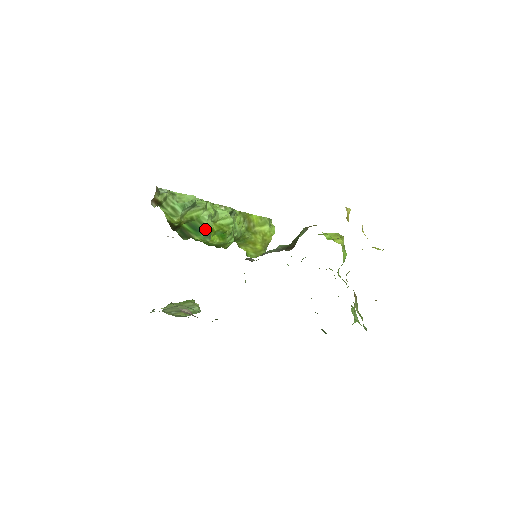
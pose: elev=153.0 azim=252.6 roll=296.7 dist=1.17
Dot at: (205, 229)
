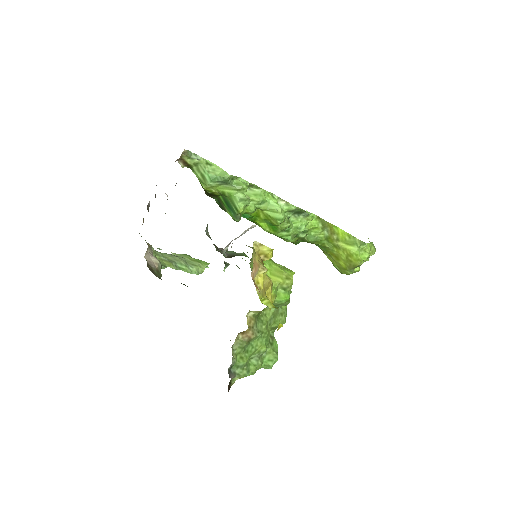
Dot at: (235, 209)
